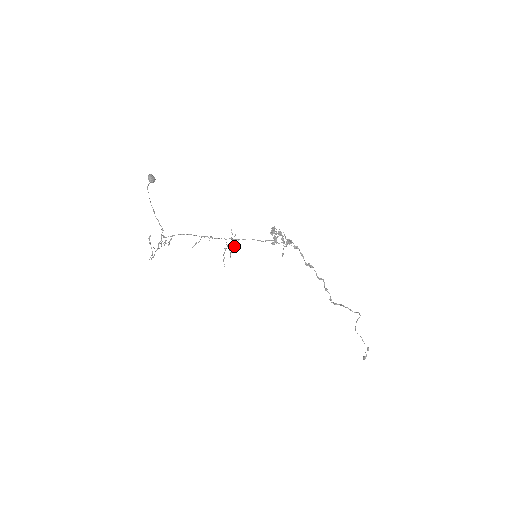
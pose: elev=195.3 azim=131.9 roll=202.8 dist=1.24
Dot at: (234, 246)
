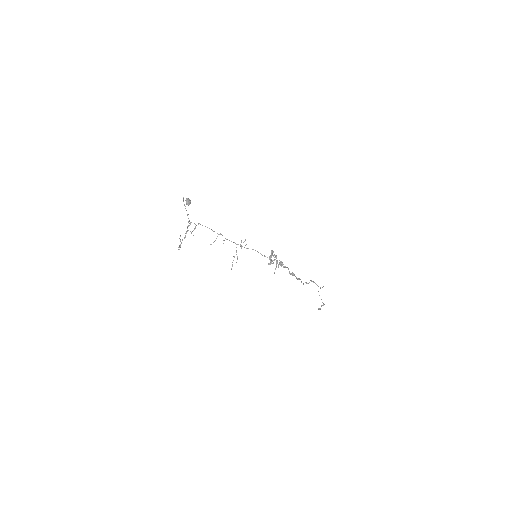
Dot at: (241, 248)
